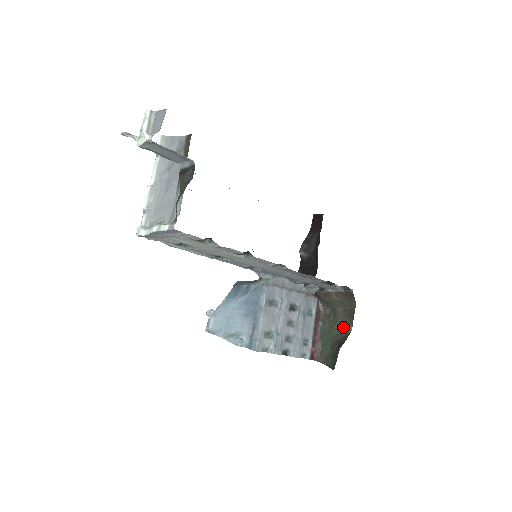
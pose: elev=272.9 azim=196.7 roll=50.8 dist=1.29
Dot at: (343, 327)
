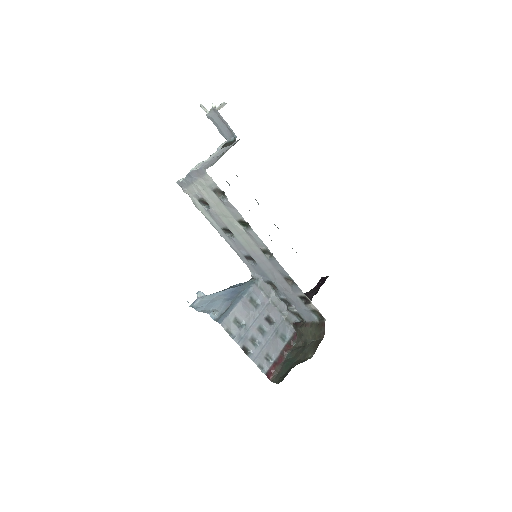
Dot at: (306, 355)
